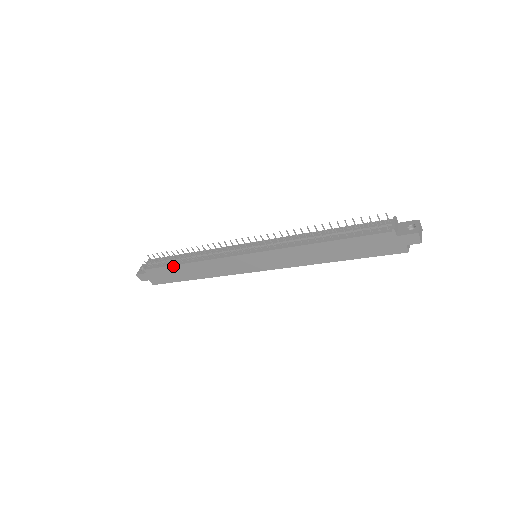
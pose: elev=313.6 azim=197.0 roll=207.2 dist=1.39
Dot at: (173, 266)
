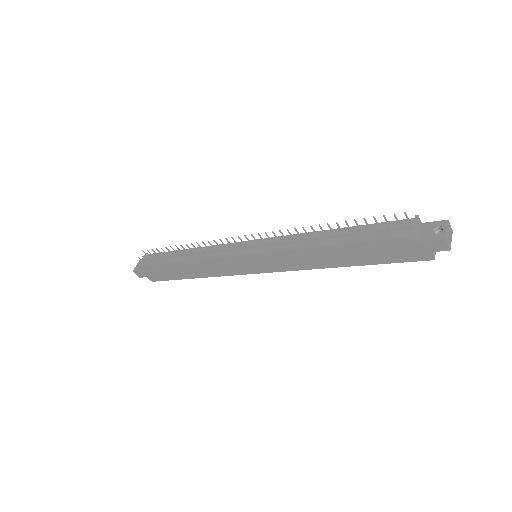
Dot at: (168, 264)
